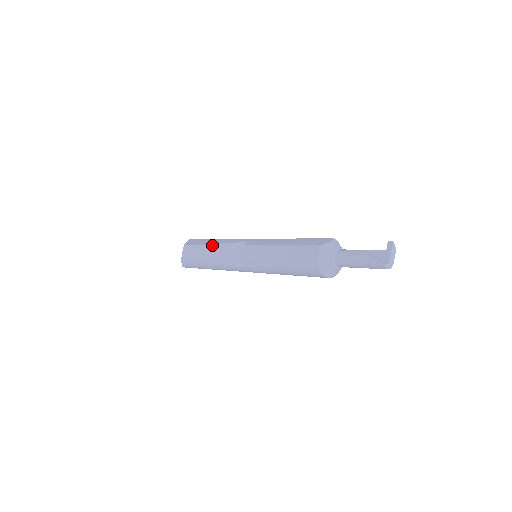
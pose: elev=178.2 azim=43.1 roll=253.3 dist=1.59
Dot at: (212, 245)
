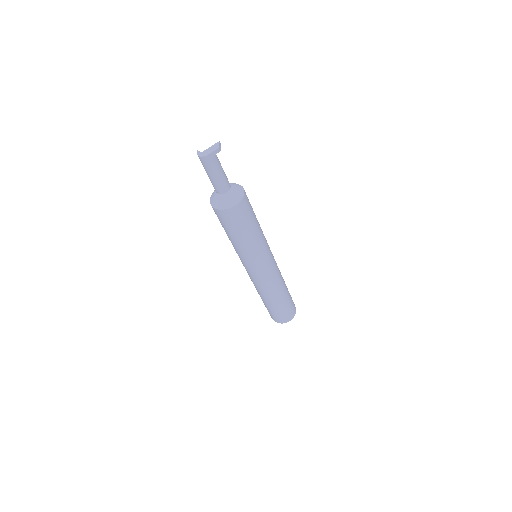
Dot at: occluded
